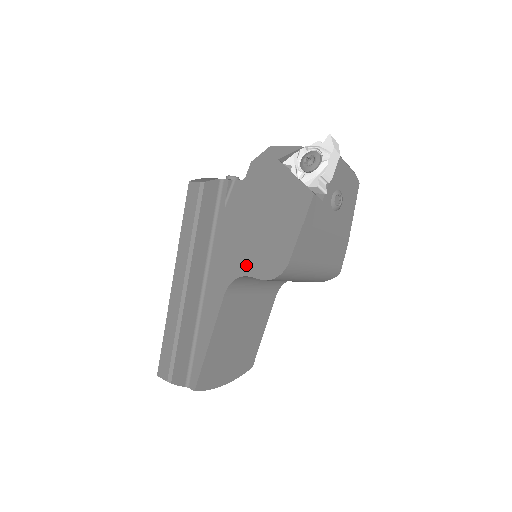
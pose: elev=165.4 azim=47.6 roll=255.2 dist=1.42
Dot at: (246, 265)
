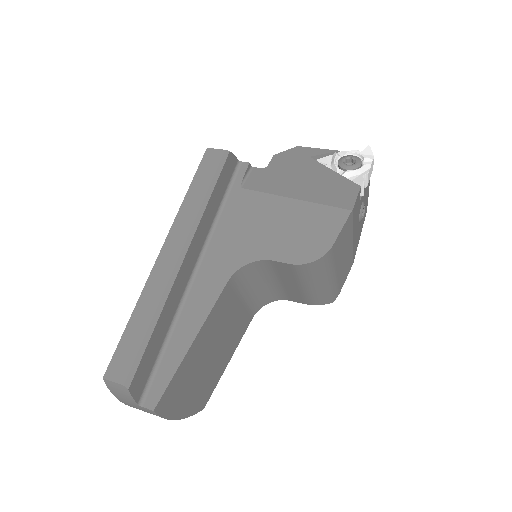
Dot at: (268, 248)
